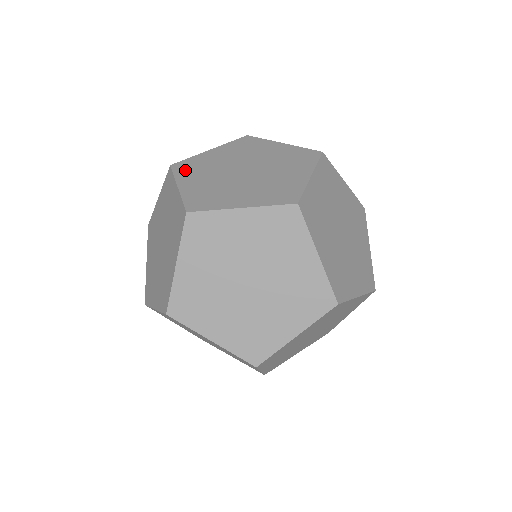
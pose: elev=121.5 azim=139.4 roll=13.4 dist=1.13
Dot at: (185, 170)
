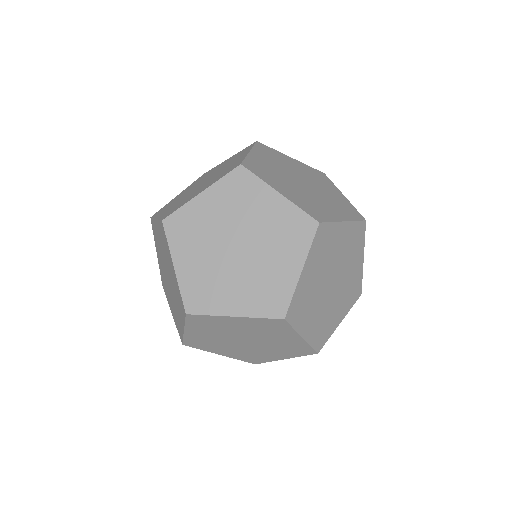
Dot at: (161, 211)
